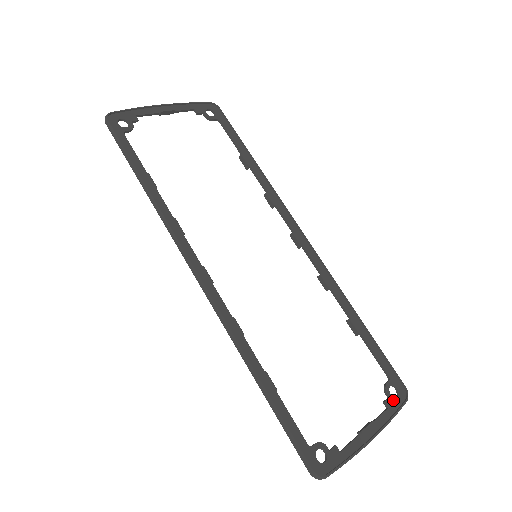
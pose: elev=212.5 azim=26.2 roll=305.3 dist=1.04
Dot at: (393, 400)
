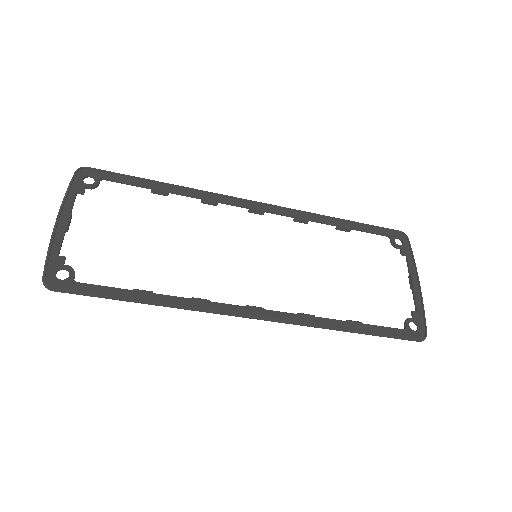
Dot at: (404, 247)
